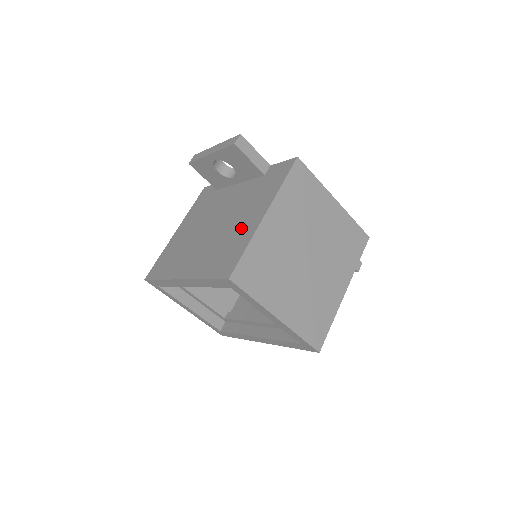
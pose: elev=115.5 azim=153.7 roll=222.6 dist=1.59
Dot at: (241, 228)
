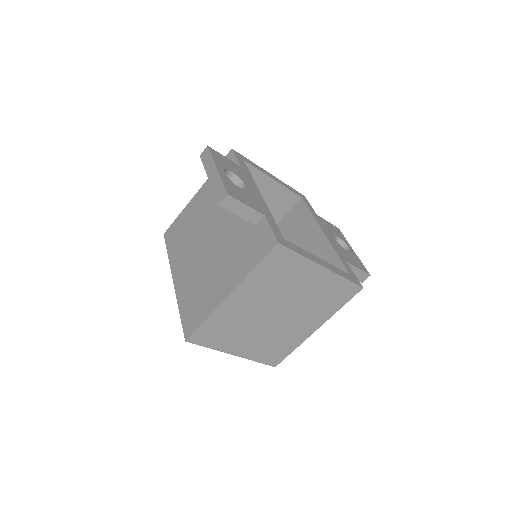
Dot at: (214, 285)
